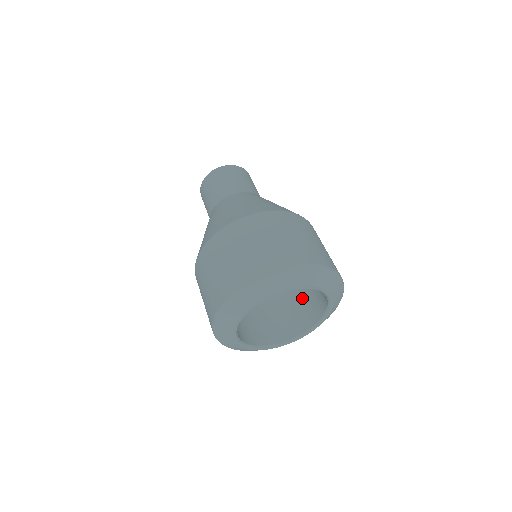
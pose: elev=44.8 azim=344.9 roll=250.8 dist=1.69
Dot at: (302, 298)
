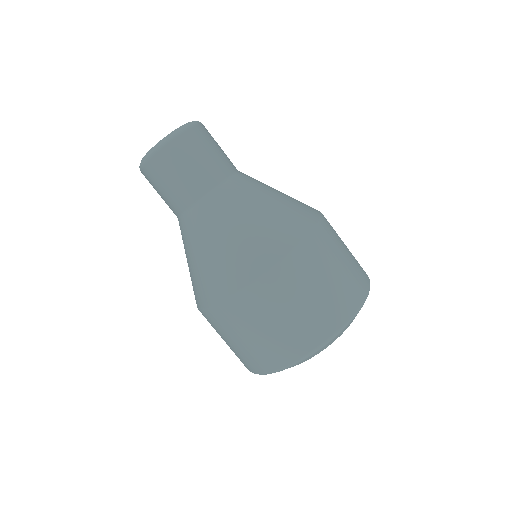
Dot at: occluded
